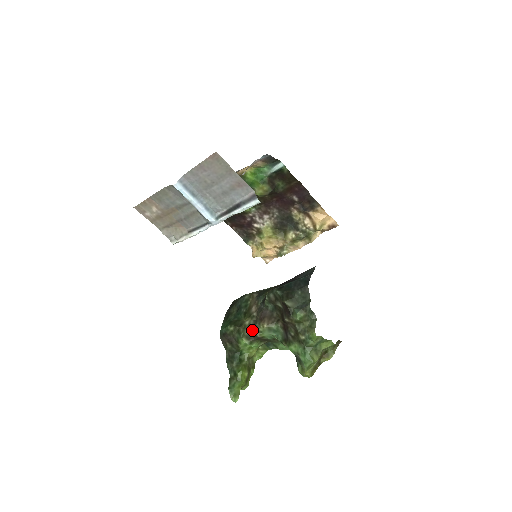
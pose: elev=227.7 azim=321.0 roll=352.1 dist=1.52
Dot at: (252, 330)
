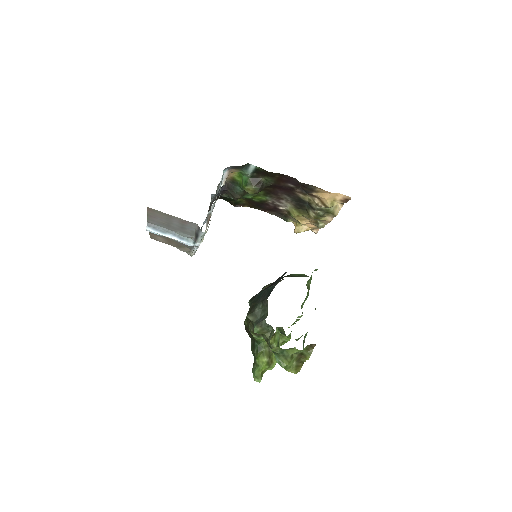
Dot at: (253, 328)
